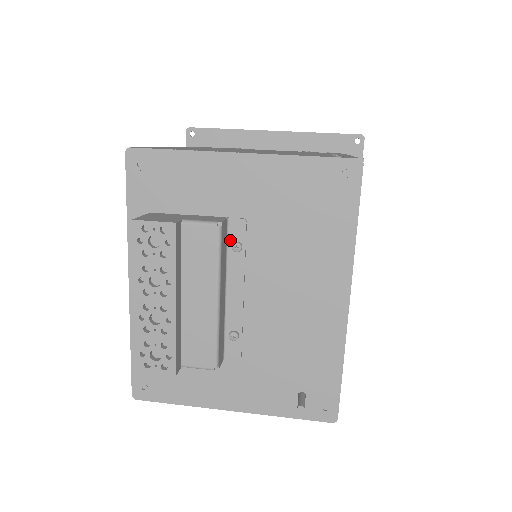
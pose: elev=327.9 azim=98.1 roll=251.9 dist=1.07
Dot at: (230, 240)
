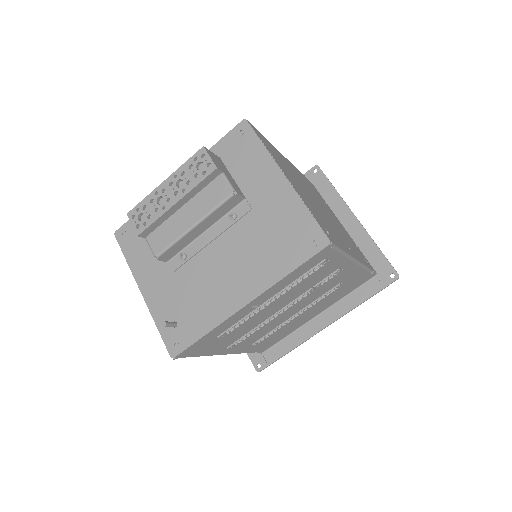
Dot at: (234, 210)
